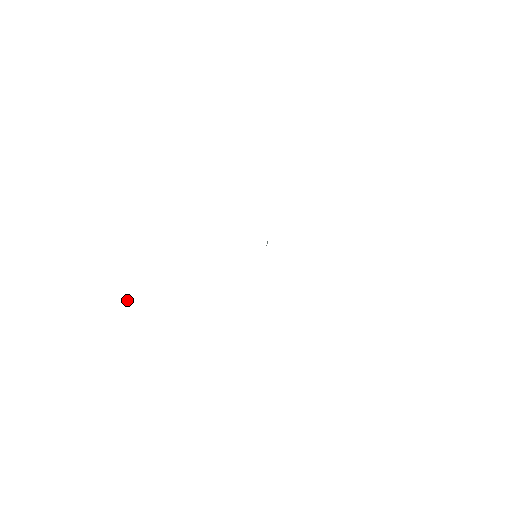
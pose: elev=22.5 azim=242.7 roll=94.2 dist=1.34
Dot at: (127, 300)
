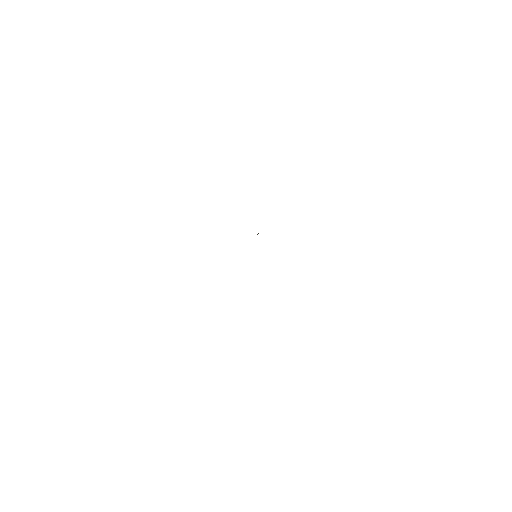
Dot at: out of frame
